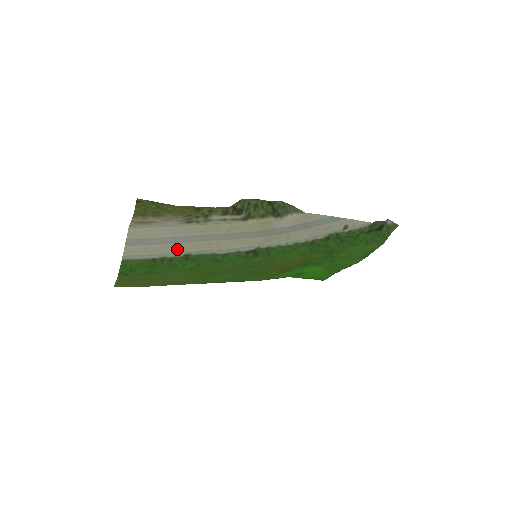
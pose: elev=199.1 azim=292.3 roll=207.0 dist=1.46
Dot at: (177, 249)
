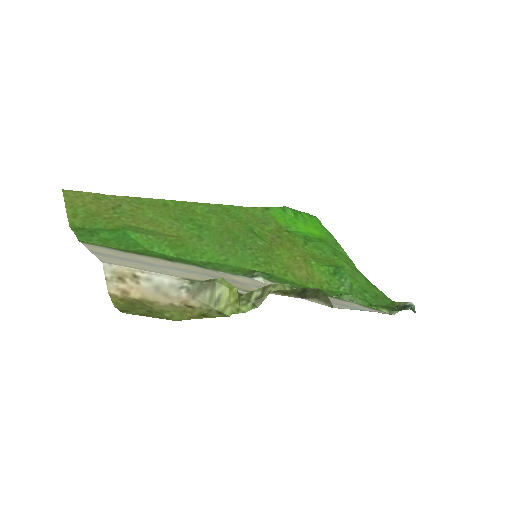
Dot at: (161, 261)
